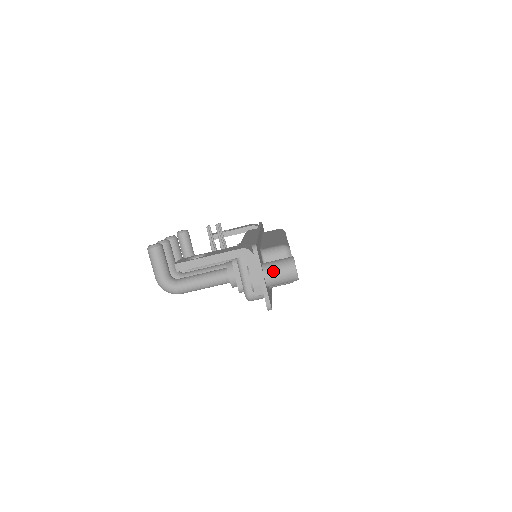
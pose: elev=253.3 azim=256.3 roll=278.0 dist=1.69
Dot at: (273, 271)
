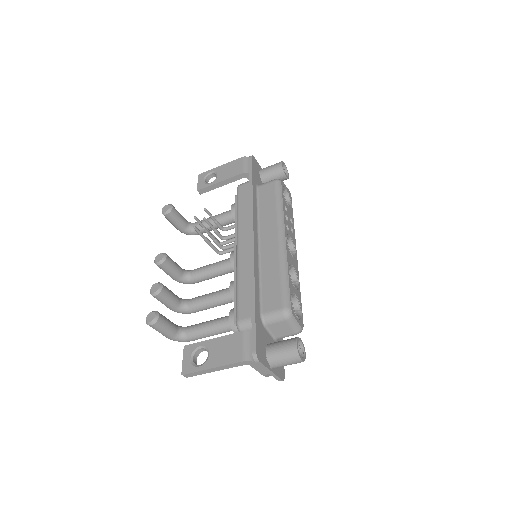
Dot at: (279, 363)
